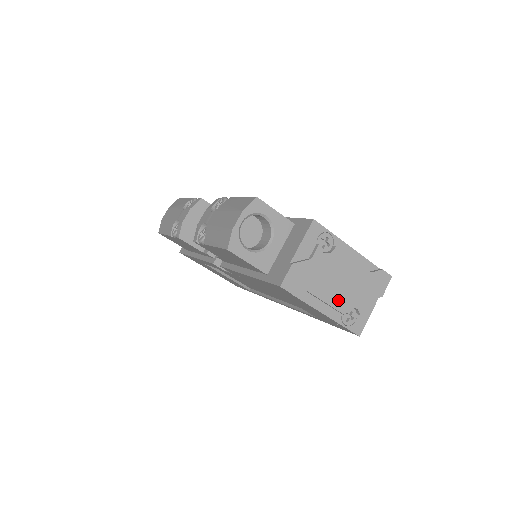
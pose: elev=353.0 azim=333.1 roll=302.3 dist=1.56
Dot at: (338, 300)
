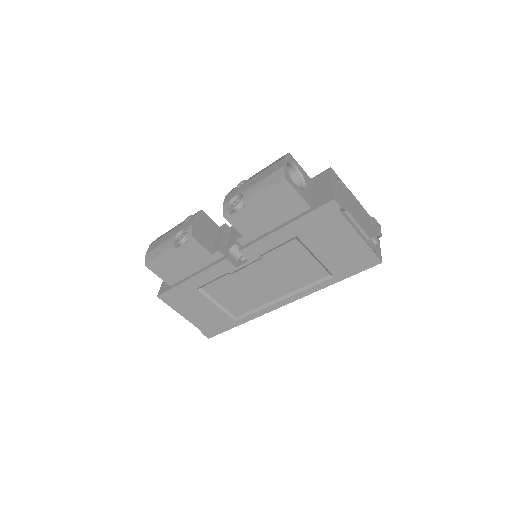
Dot at: (364, 226)
